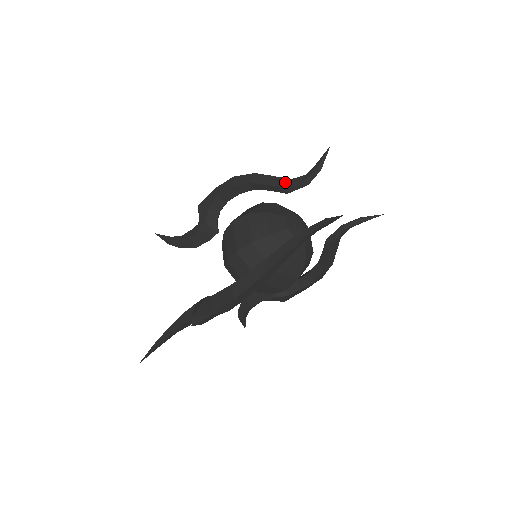
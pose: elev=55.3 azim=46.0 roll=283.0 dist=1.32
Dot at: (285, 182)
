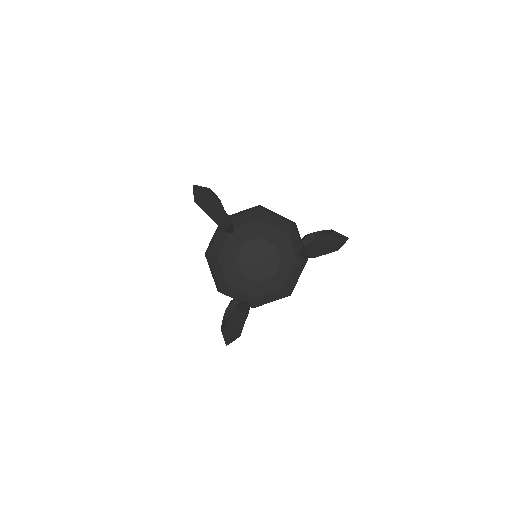
Dot at: (218, 220)
